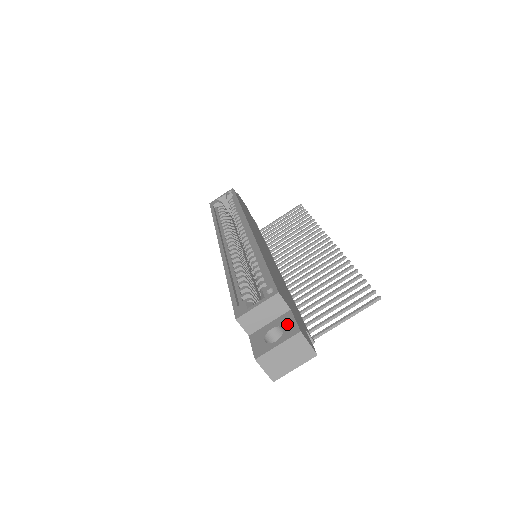
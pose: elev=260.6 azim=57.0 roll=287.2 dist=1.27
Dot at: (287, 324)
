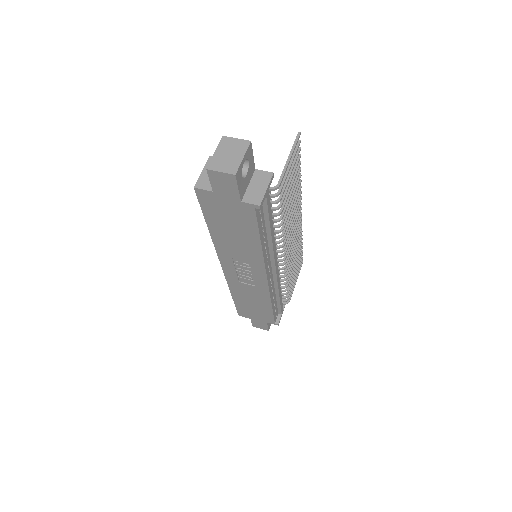
Dot at: occluded
